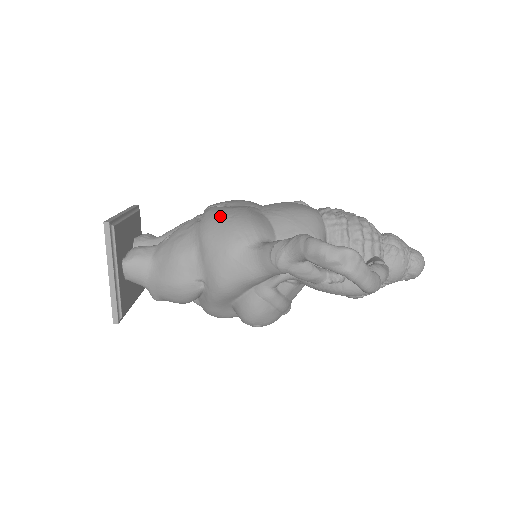
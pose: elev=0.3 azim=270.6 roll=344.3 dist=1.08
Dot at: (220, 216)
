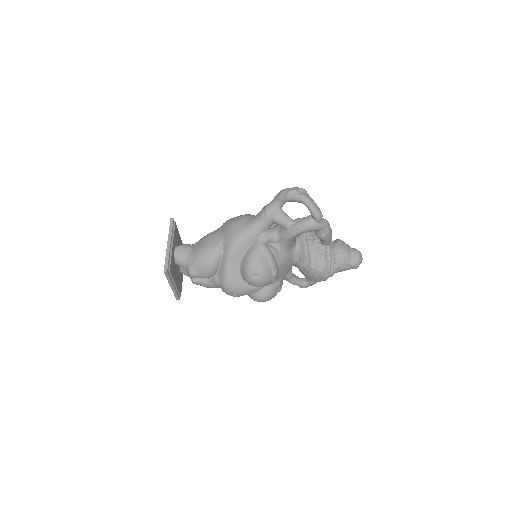
Dot at: occluded
